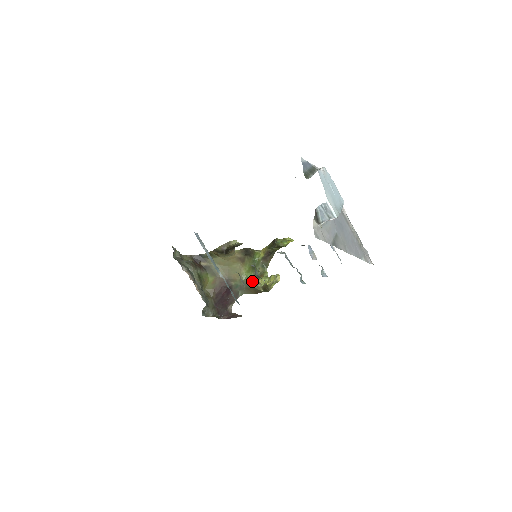
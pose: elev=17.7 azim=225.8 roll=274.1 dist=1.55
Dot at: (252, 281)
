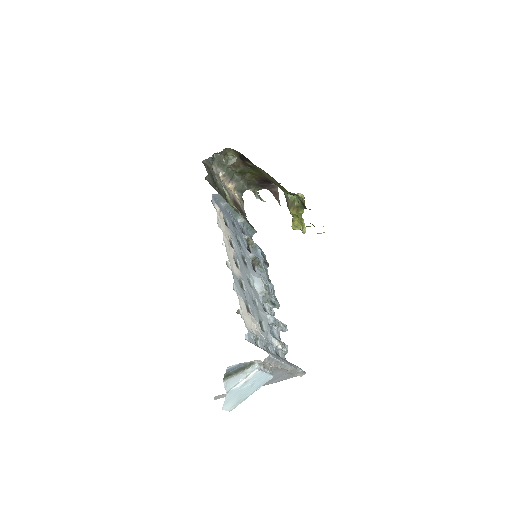
Dot at: (288, 205)
